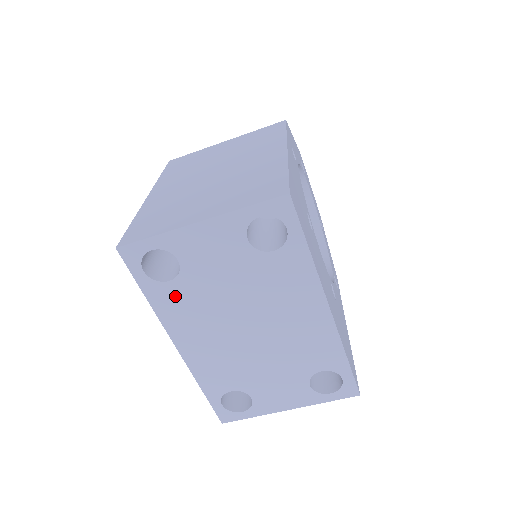
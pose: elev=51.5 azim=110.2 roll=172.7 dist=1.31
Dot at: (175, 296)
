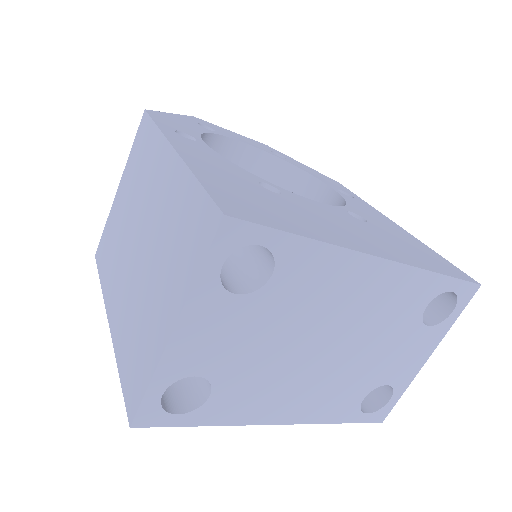
Dot at: (230, 399)
